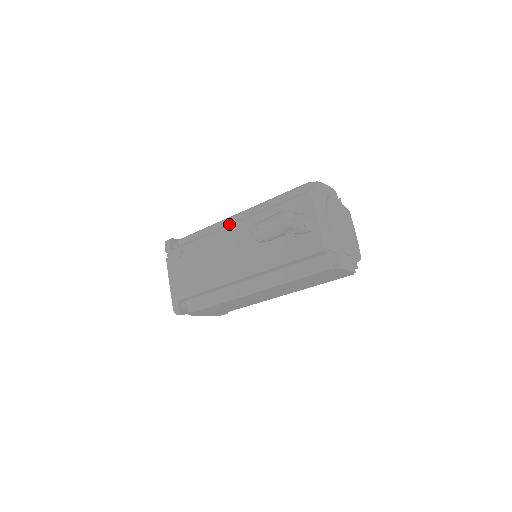
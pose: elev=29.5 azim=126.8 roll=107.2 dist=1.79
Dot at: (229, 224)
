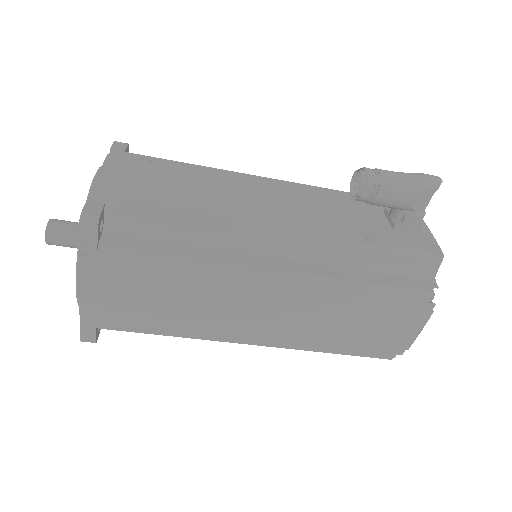
Dot at: occluded
